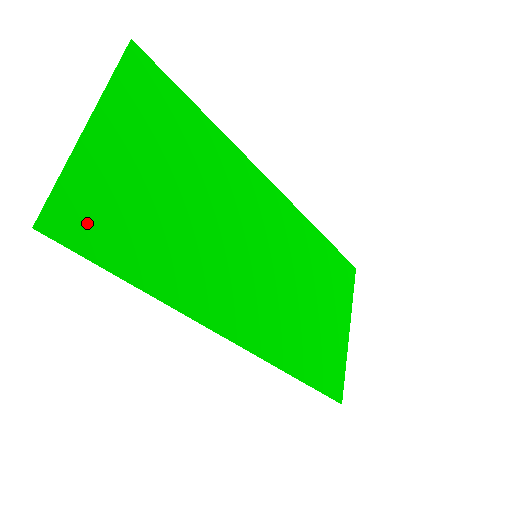
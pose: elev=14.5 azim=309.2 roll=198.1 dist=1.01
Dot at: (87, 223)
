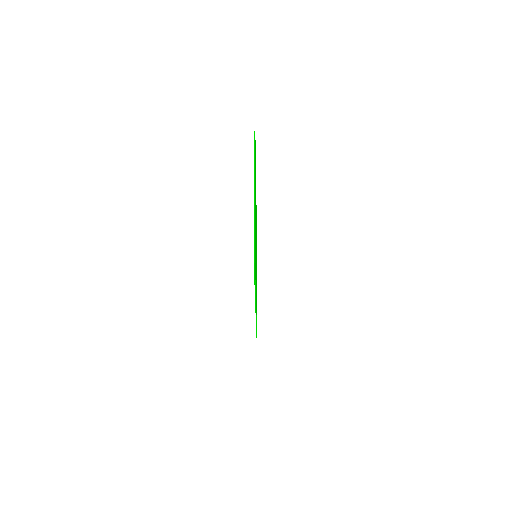
Dot at: occluded
